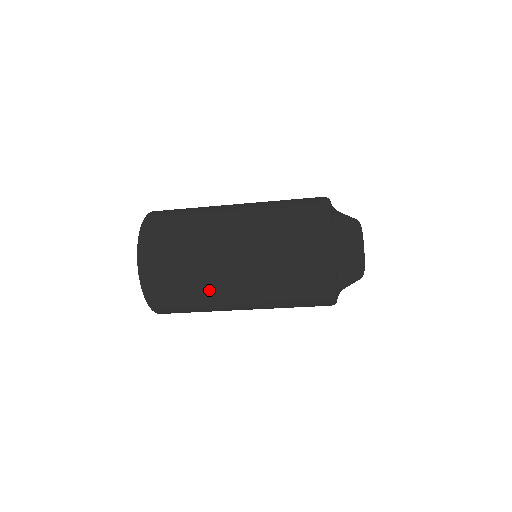
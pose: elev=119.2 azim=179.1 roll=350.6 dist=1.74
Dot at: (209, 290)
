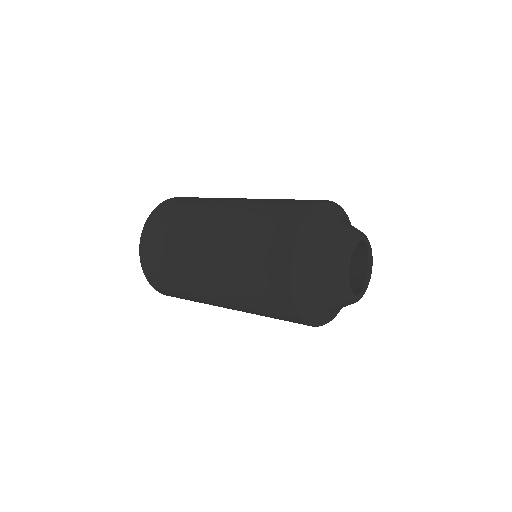
Dot at: (188, 237)
